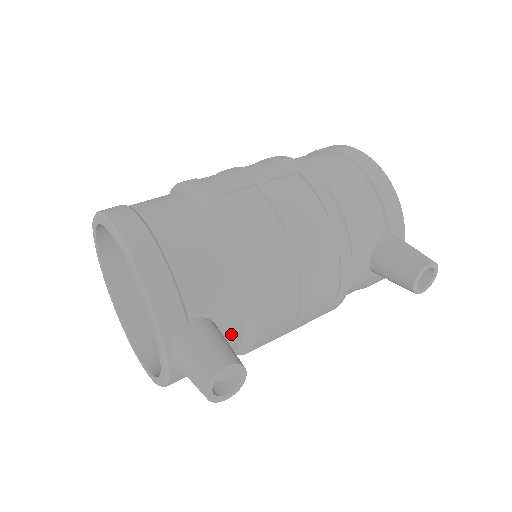
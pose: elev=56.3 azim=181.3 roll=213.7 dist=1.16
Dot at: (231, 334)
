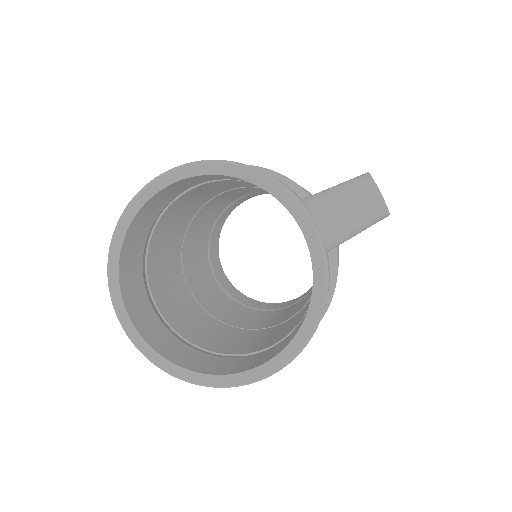
Dot at: occluded
